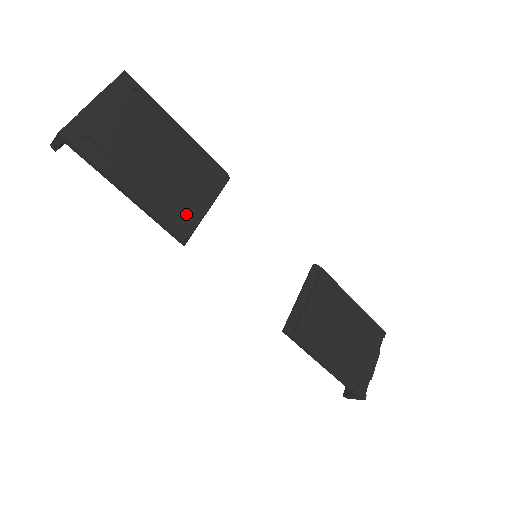
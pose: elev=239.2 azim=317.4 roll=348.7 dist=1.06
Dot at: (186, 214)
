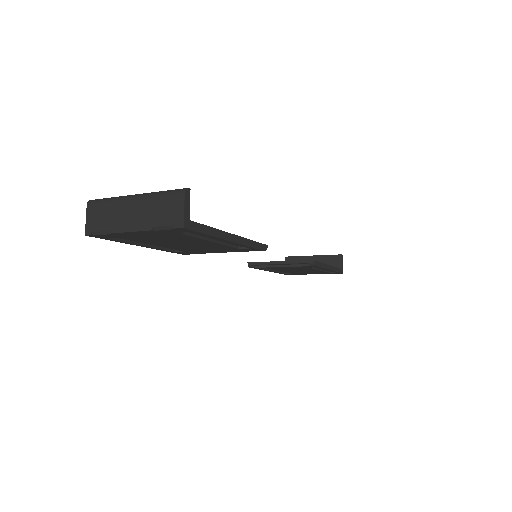
Dot at: (197, 253)
